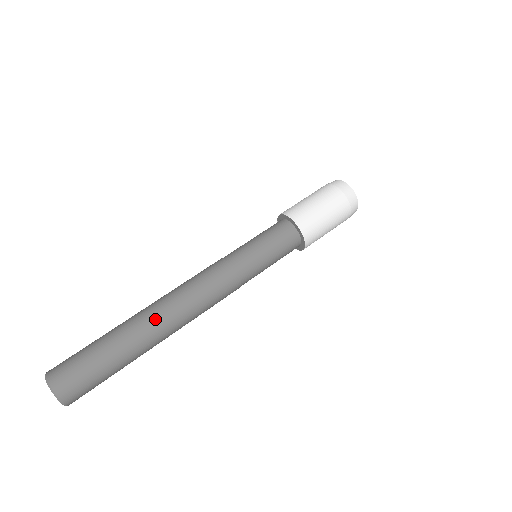
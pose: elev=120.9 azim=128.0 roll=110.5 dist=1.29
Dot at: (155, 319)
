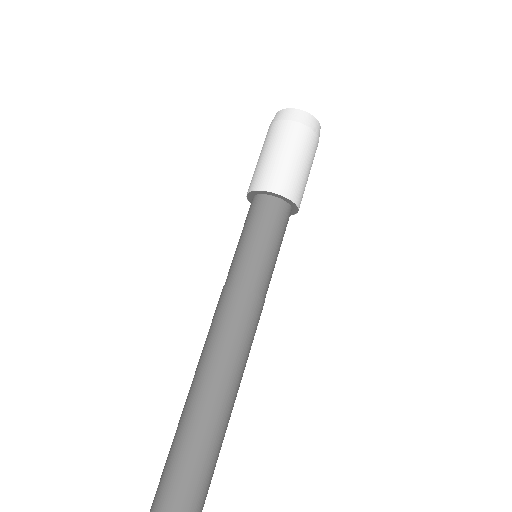
Dot at: (198, 404)
